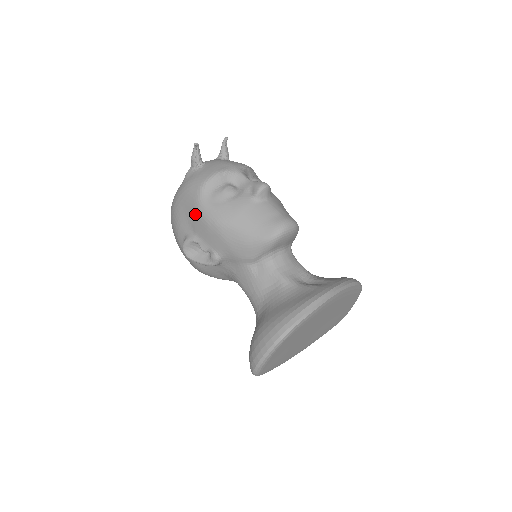
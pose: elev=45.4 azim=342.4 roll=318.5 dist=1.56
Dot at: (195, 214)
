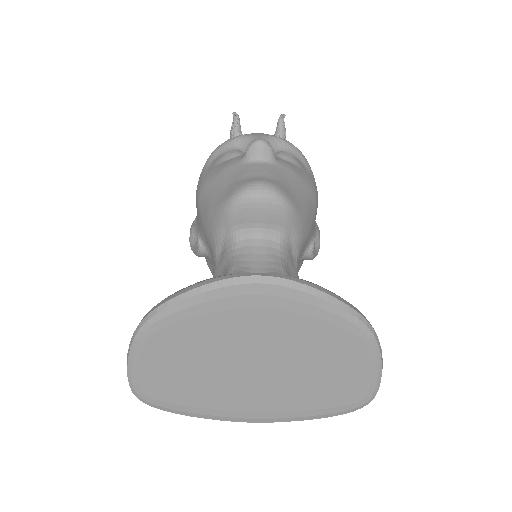
Dot at: occluded
